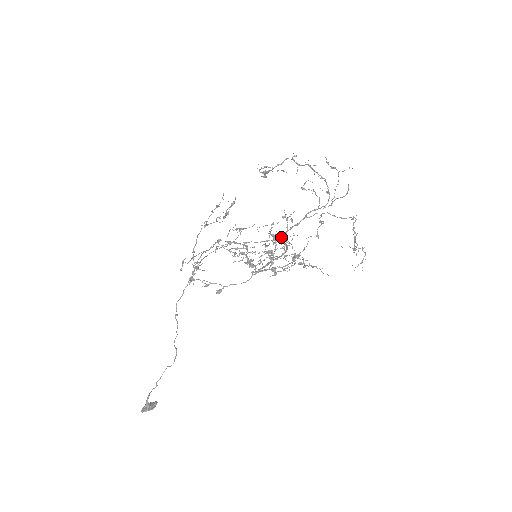
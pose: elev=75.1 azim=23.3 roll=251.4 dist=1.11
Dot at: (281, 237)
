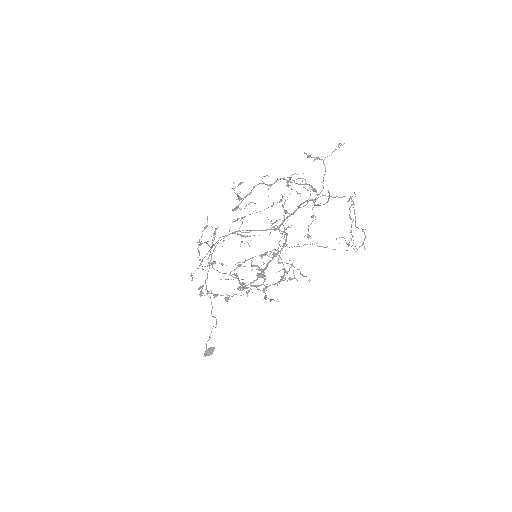
Dot at: (280, 225)
